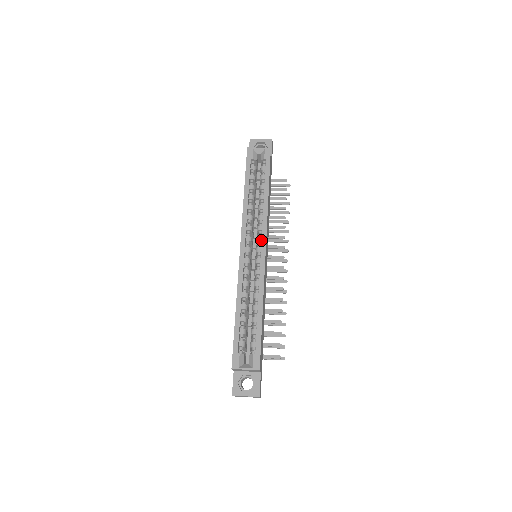
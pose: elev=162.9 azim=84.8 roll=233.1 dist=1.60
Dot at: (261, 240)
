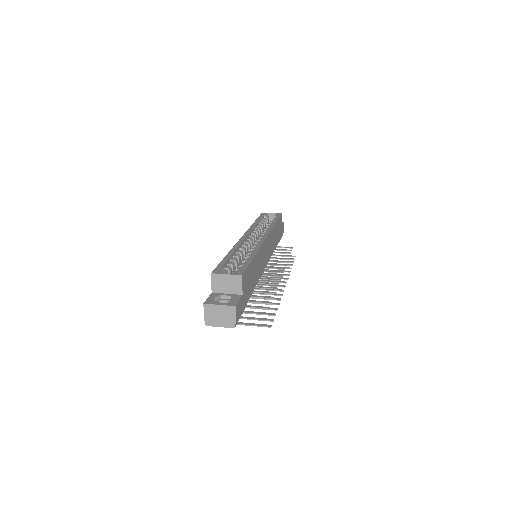
Dot at: occluded
